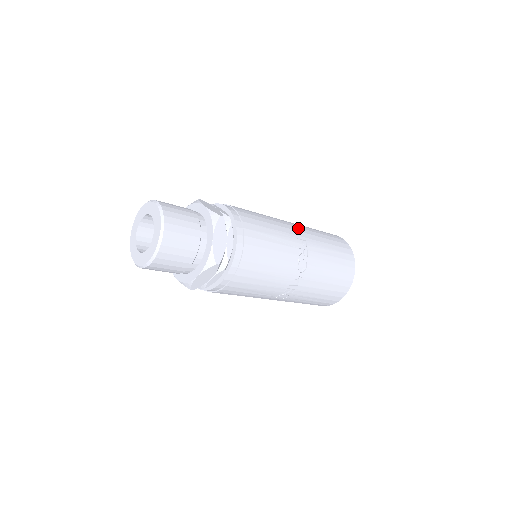
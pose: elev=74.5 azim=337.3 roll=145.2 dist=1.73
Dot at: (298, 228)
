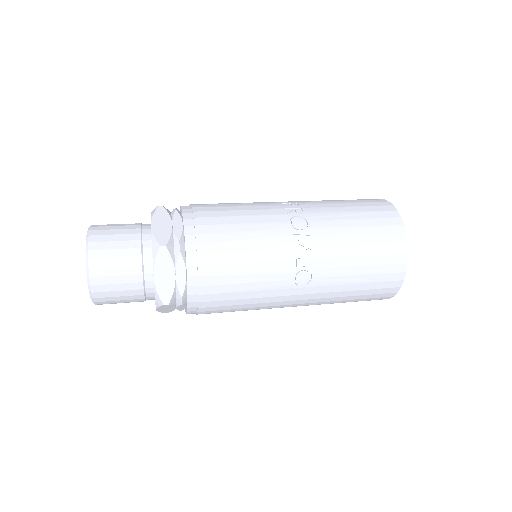
Dot at: occluded
